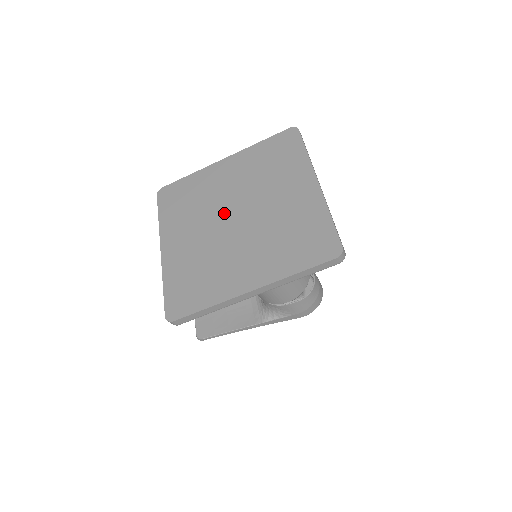
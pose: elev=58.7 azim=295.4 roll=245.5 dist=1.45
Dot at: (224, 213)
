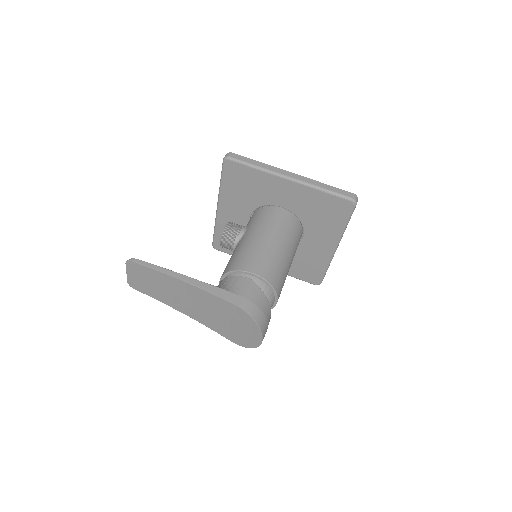
Dot at: occluded
